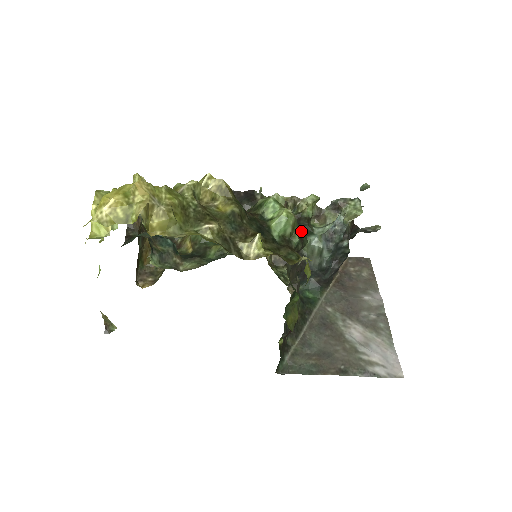
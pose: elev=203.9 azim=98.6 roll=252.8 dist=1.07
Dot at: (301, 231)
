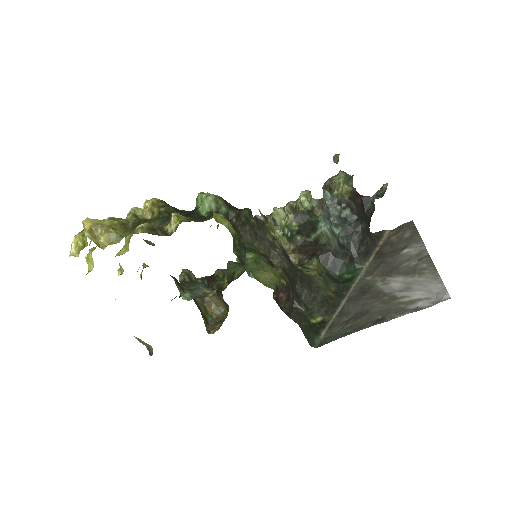
Dot at: (309, 225)
